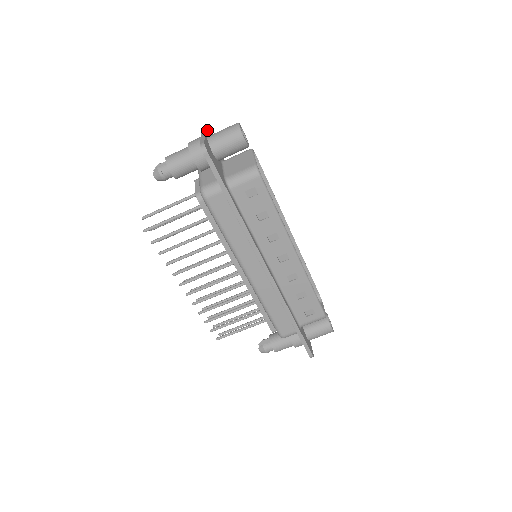
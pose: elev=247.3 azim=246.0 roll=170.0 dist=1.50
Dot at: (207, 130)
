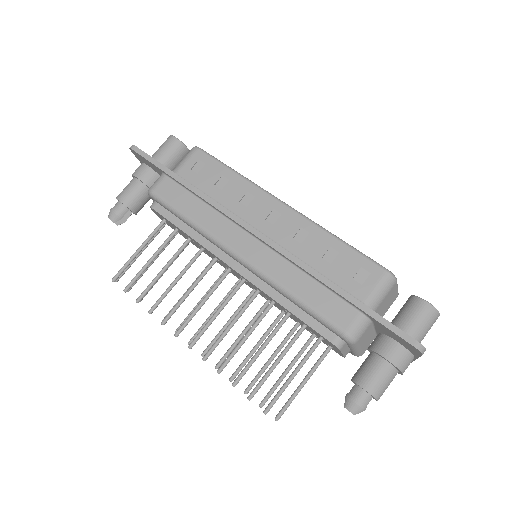
Dot at: occluded
